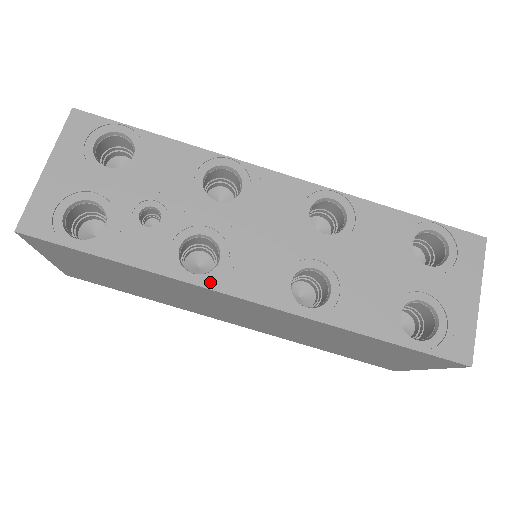
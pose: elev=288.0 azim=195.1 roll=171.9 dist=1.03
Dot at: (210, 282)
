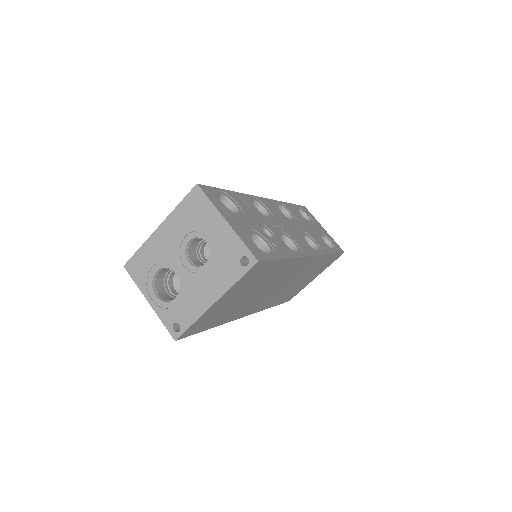
Dot at: (303, 253)
